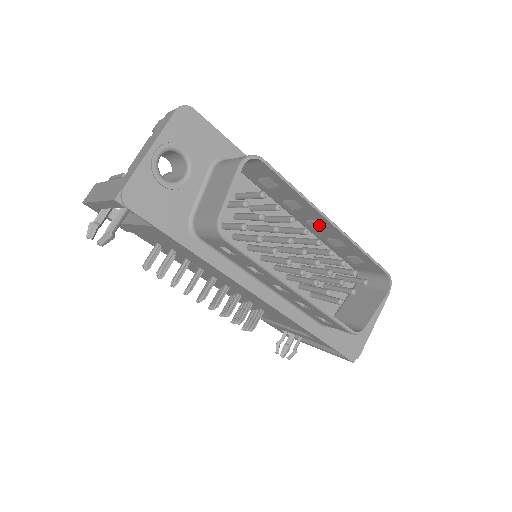
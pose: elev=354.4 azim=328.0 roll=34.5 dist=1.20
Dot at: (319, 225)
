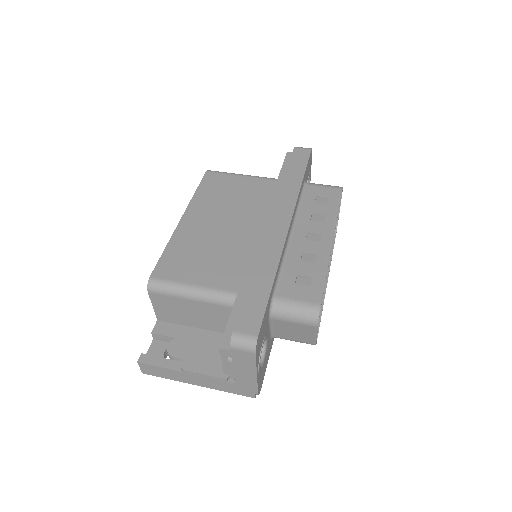
Dot at: (317, 239)
